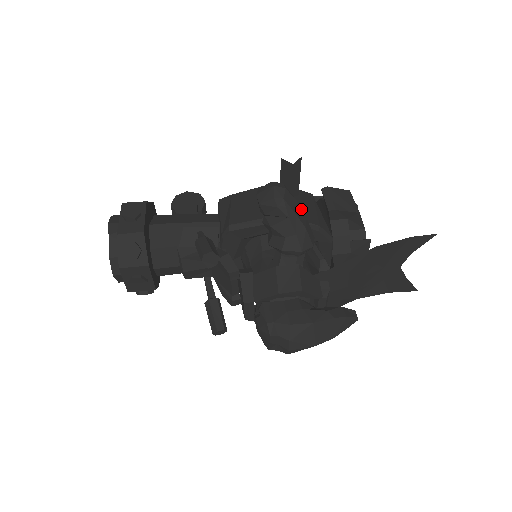
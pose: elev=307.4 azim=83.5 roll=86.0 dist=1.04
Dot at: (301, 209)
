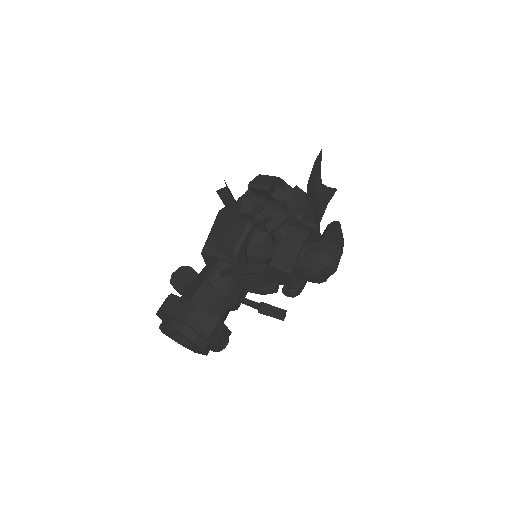
Dot at: (264, 197)
